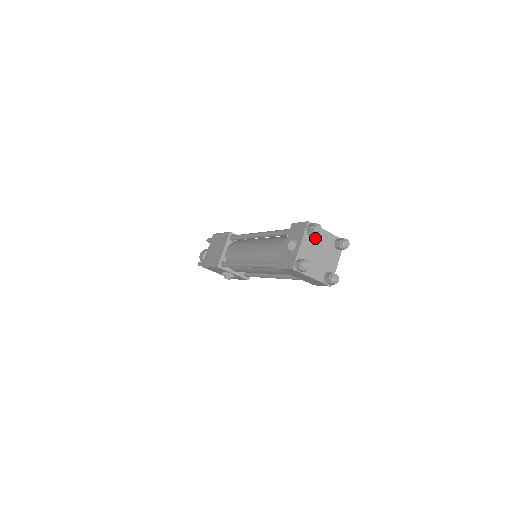
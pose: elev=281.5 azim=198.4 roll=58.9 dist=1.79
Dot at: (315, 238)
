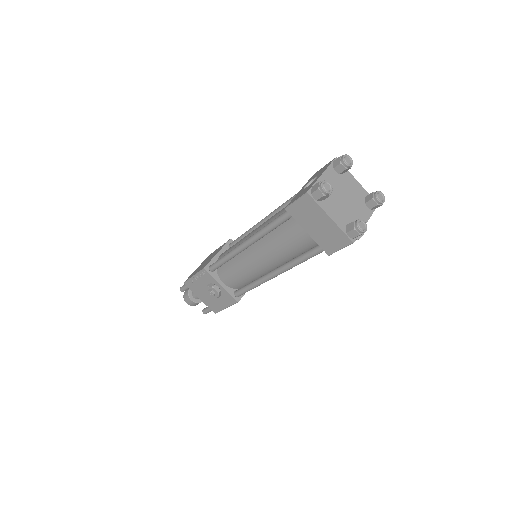
Dot at: (342, 179)
